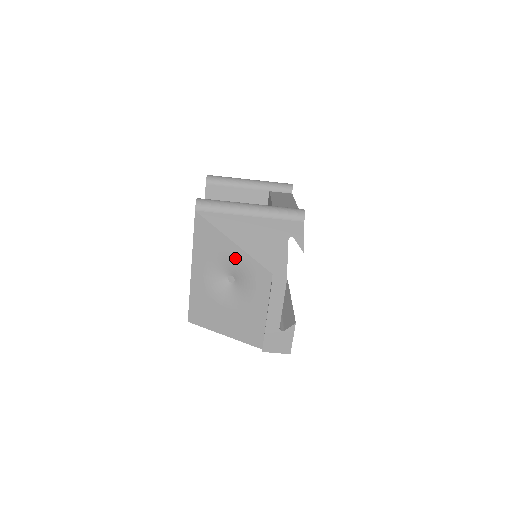
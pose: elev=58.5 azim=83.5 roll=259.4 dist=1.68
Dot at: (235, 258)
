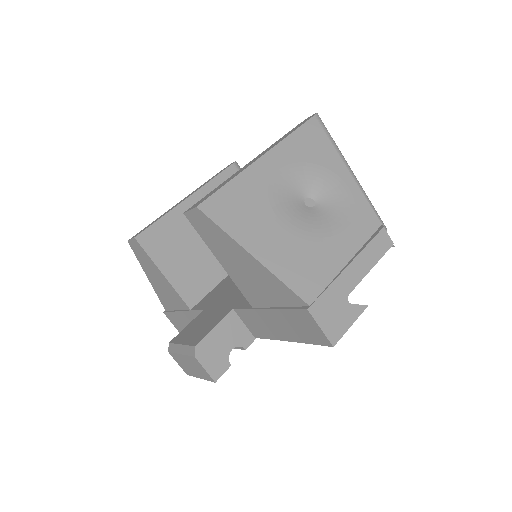
Dot at: (338, 182)
